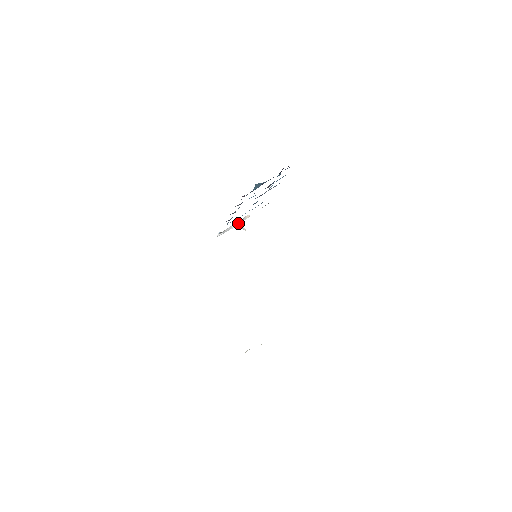
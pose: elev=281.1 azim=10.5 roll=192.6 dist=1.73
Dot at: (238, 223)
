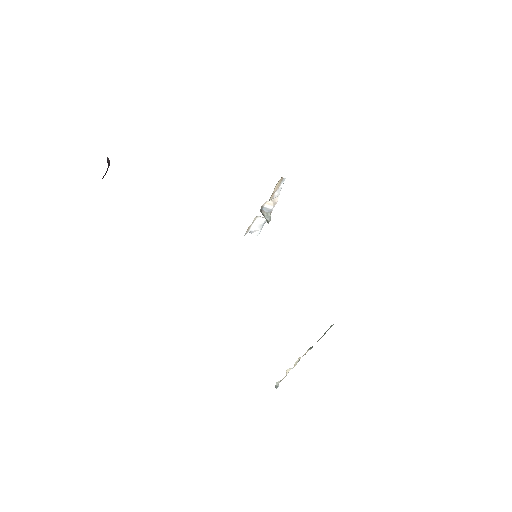
Dot at: (259, 216)
